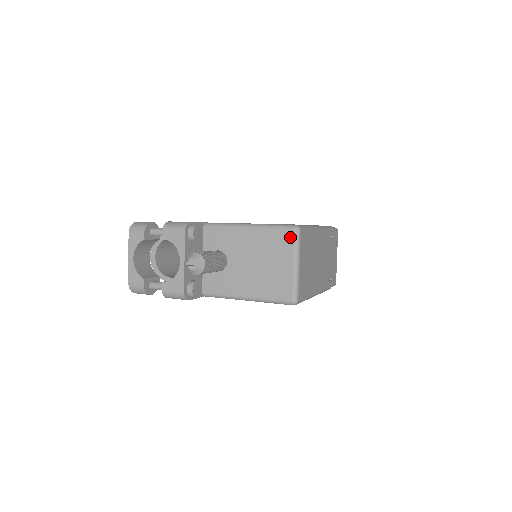
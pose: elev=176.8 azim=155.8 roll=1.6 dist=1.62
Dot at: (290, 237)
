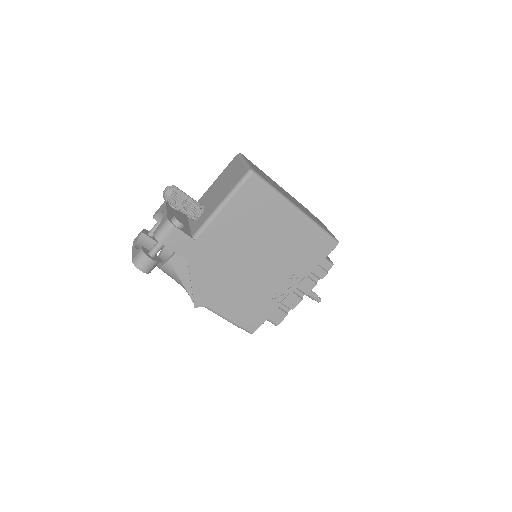
Dot at: (236, 159)
